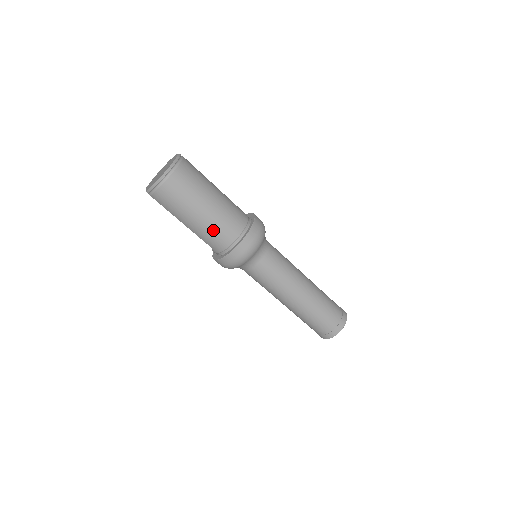
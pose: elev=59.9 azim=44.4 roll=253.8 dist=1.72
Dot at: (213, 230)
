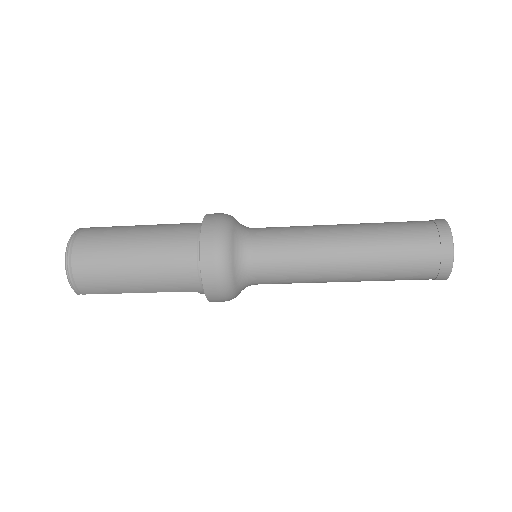
Dot at: (163, 271)
